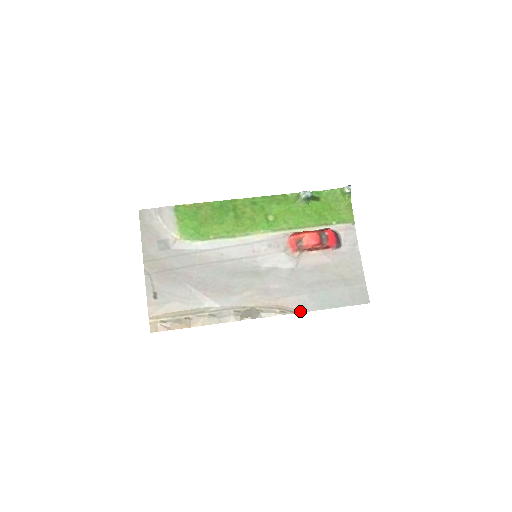
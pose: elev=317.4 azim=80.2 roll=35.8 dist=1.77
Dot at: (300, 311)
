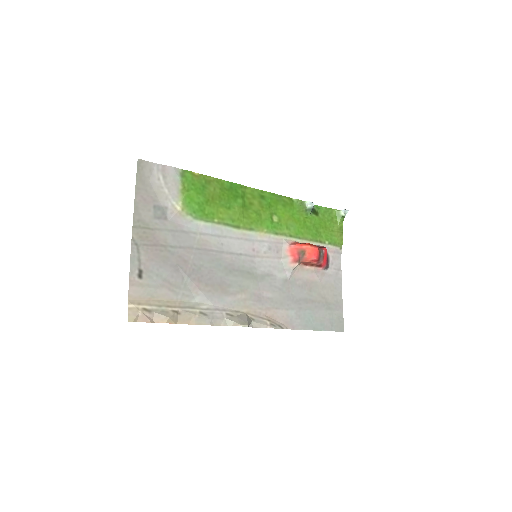
Dot at: (287, 327)
